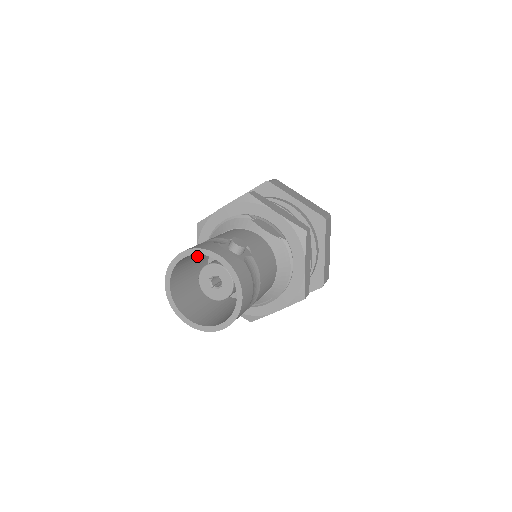
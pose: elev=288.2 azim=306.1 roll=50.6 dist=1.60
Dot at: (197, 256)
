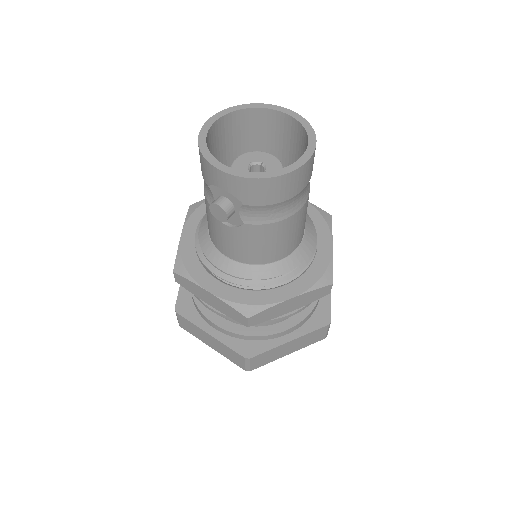
Dot at: occluded
